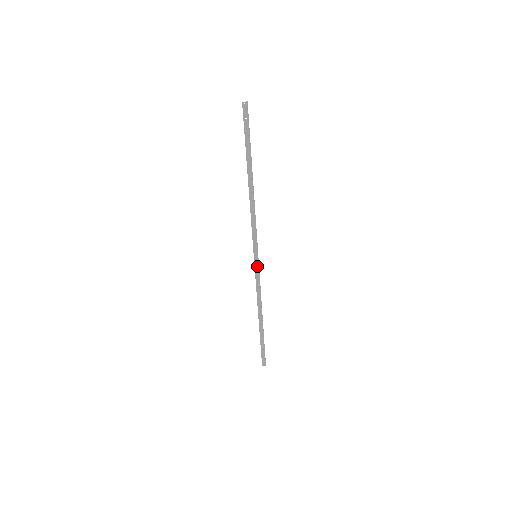
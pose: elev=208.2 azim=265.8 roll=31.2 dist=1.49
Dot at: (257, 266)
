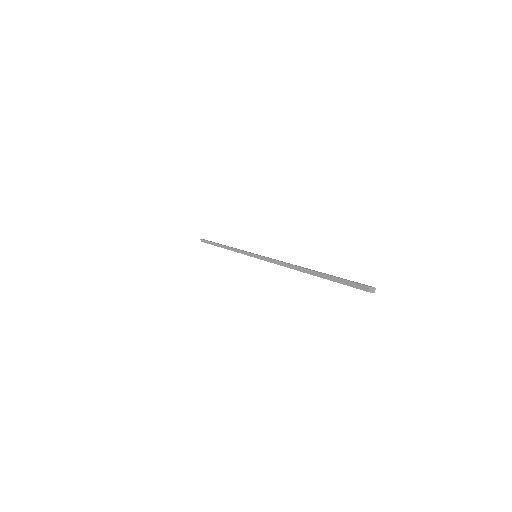
Dot at: occluded
